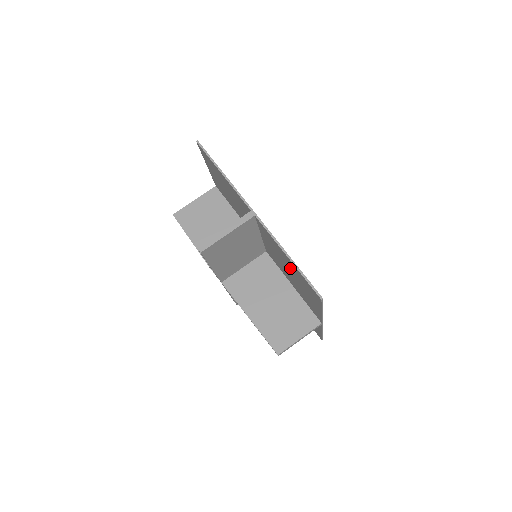
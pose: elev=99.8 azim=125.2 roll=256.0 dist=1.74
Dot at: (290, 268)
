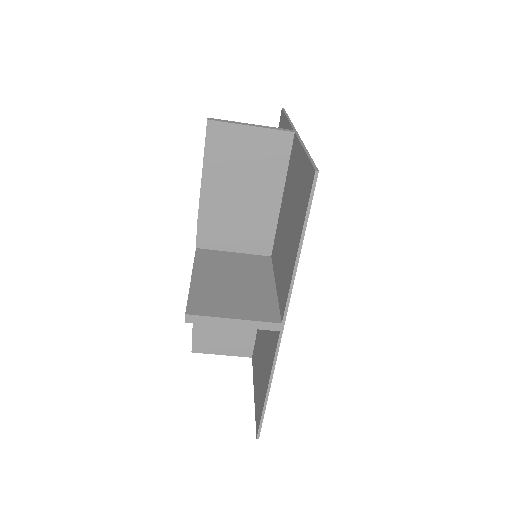
Dot at: (264, 364)
